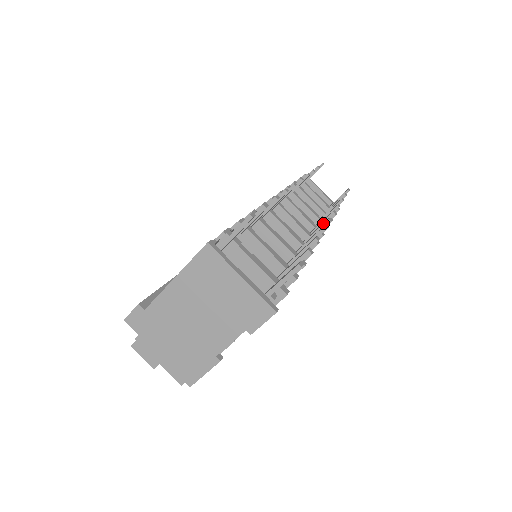
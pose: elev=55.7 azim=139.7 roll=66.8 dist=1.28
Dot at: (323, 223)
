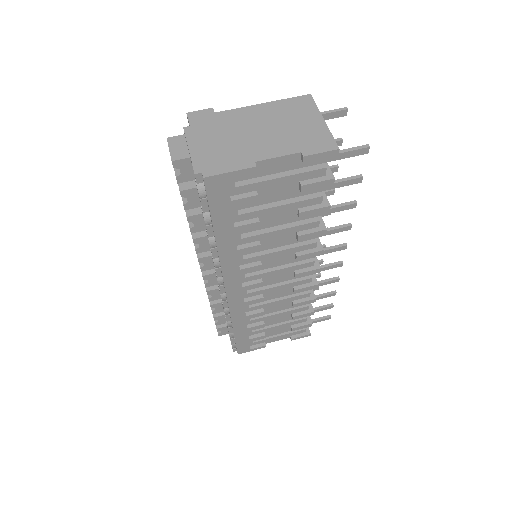
Dot at: (340, 244)
